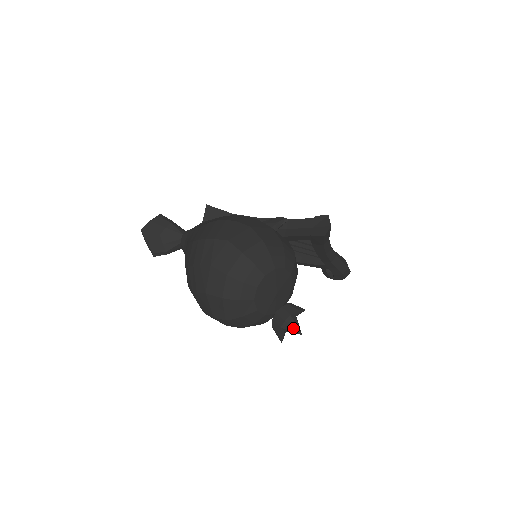
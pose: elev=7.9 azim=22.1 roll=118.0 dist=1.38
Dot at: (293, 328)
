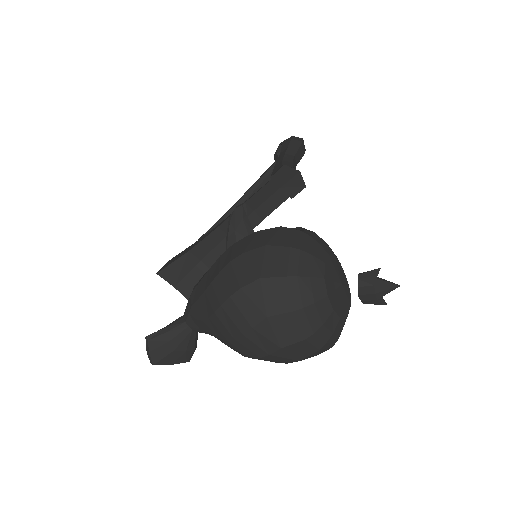
Dot at: (388, 290)
